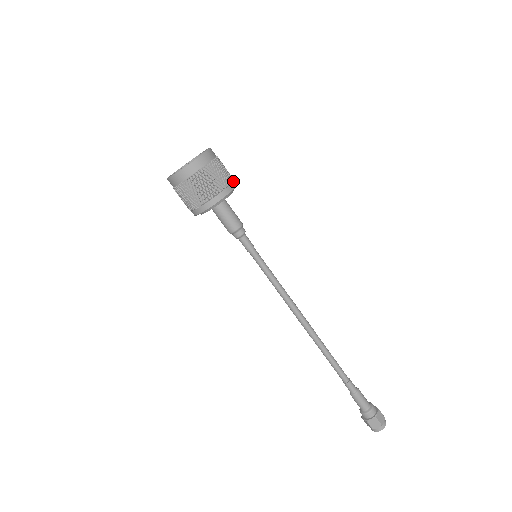
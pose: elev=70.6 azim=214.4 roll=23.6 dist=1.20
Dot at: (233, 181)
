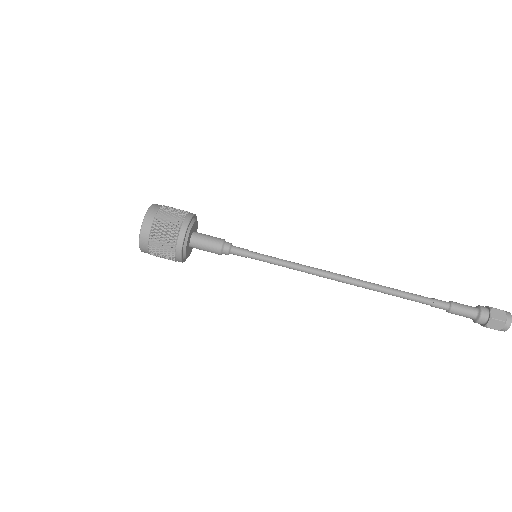
Dot at: occluded
